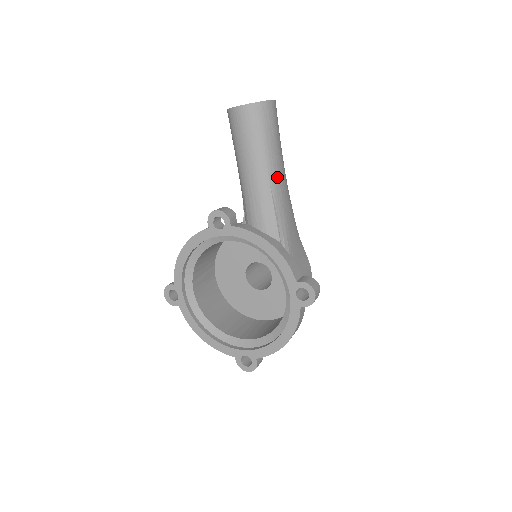
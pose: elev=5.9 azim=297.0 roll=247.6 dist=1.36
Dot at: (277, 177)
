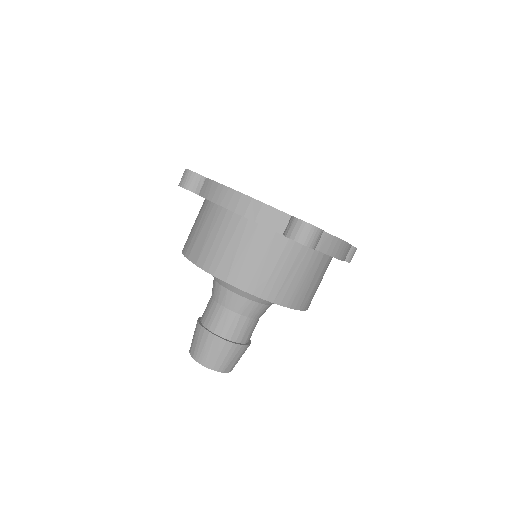
Dot at: occluded
